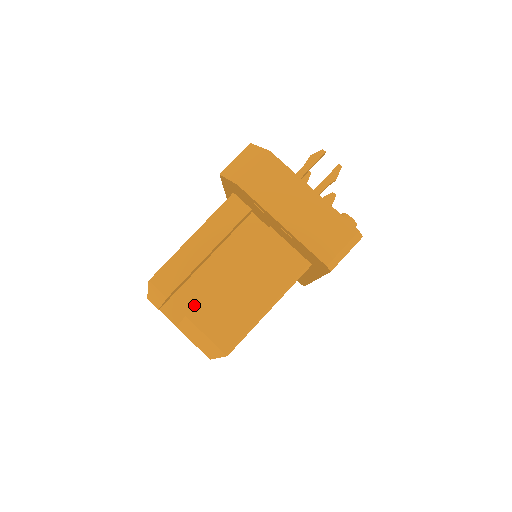
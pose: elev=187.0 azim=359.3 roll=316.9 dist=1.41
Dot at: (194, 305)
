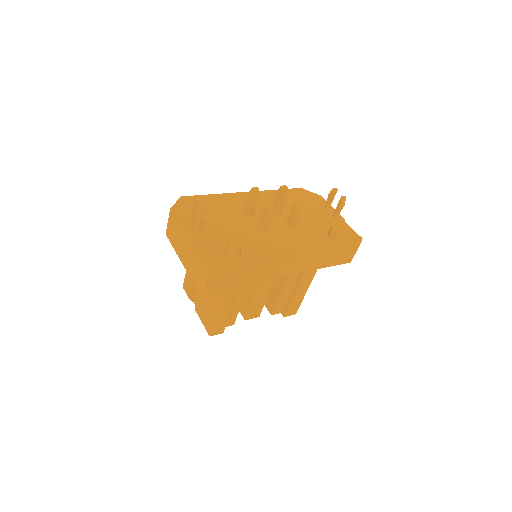
Dot at: occluded
